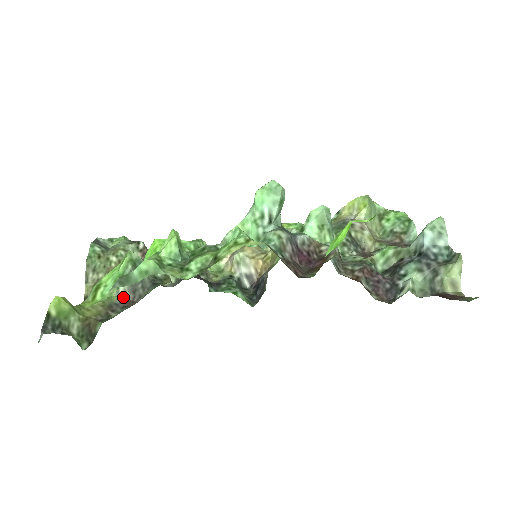
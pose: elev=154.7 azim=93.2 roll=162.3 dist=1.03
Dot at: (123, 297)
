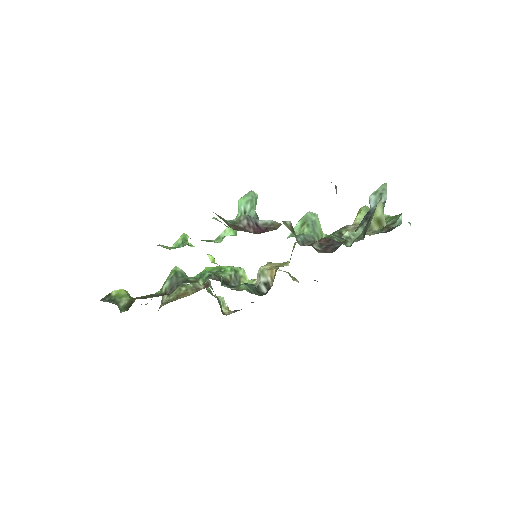
Dot at: (164, 293)
